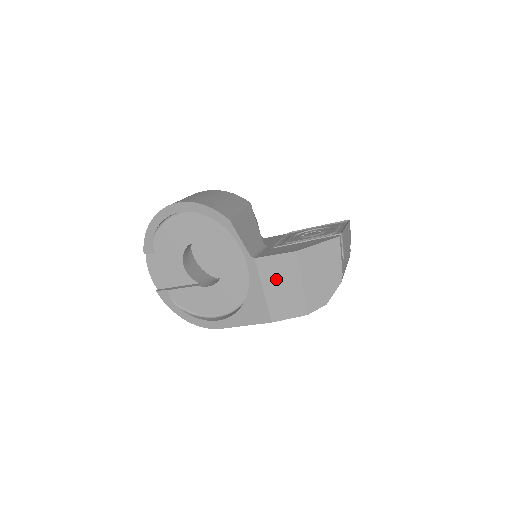
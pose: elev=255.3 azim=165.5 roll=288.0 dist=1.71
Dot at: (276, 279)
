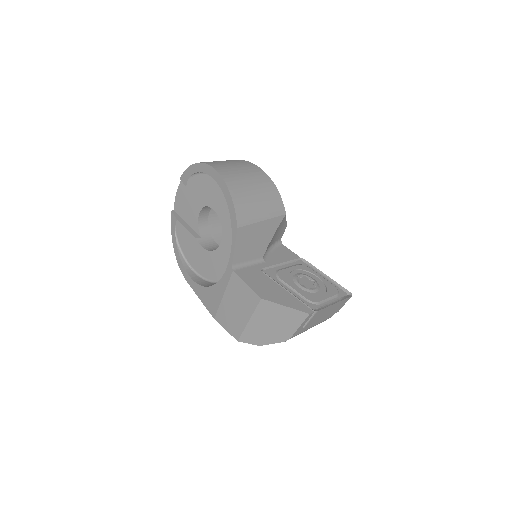
Dot at: (236, 299)
